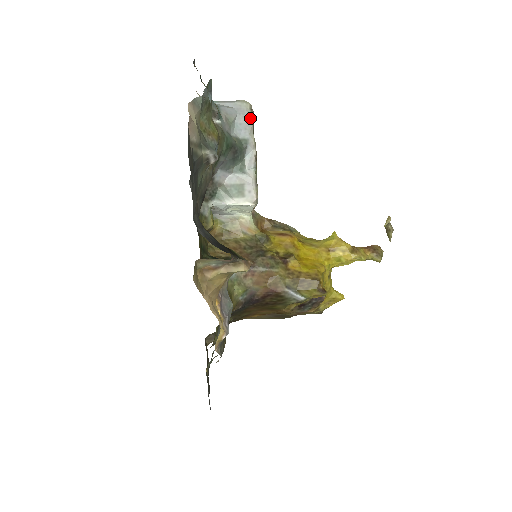
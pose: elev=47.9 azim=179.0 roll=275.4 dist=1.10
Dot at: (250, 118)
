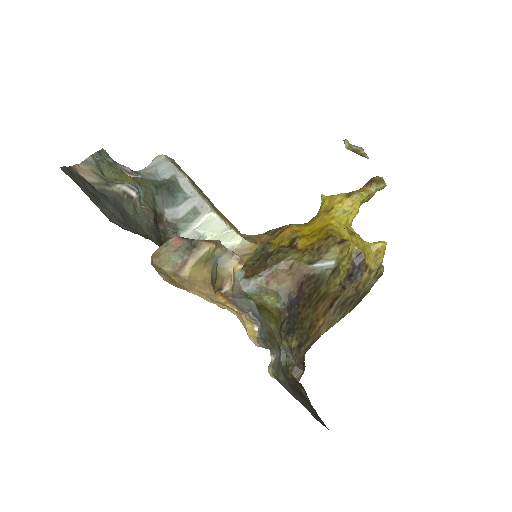
Dot at: (169, 162)
